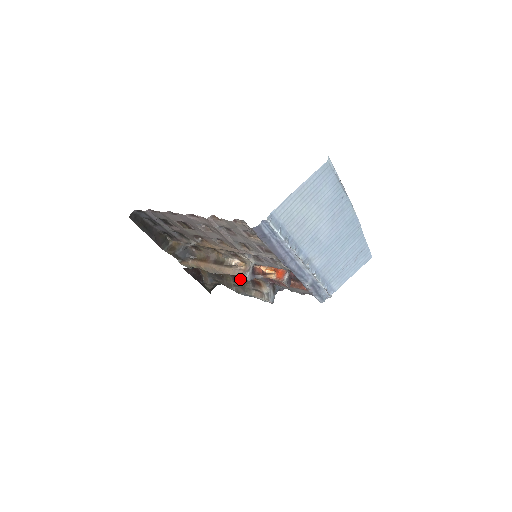
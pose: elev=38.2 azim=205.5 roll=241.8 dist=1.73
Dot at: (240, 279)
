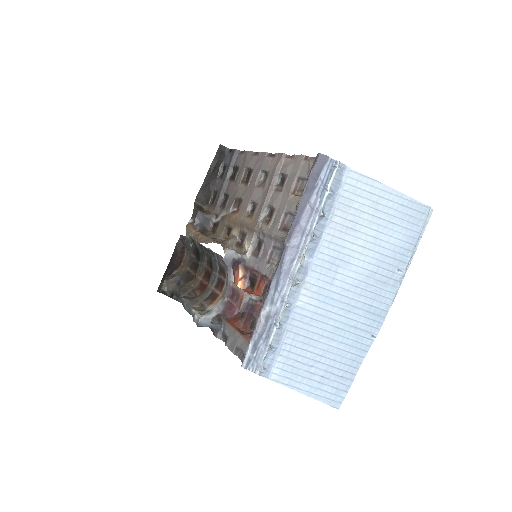
Dot at: (201, 293)
